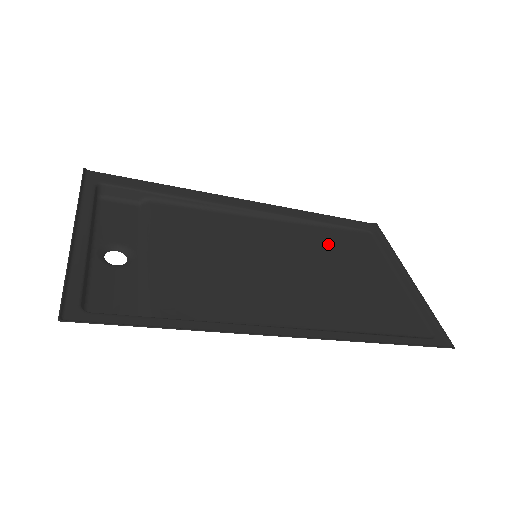
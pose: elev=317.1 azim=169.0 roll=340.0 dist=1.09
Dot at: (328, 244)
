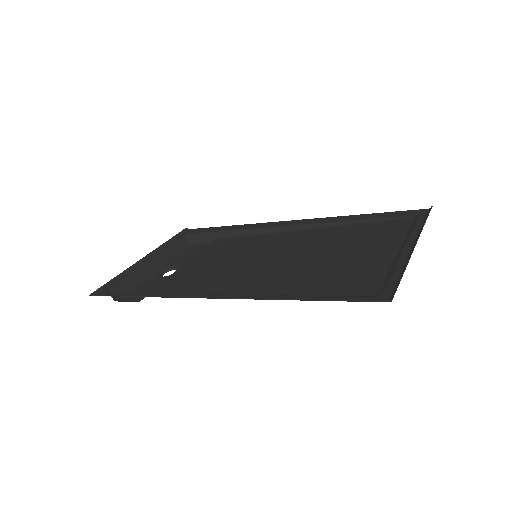
Dot at: (343, 237)
